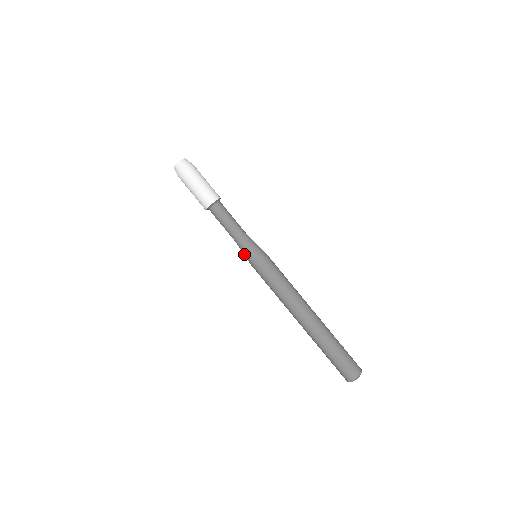
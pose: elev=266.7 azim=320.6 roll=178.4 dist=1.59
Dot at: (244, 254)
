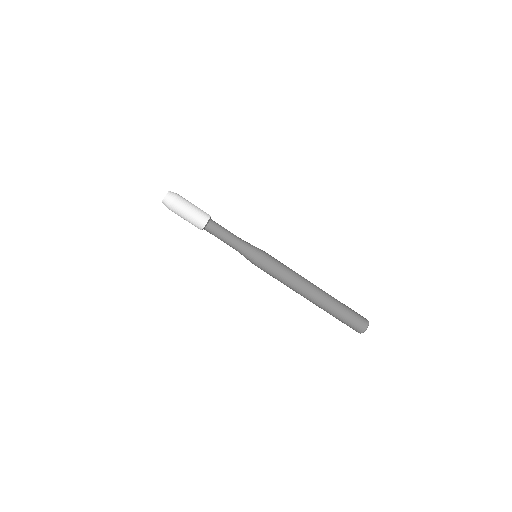
Dot at: occluded
